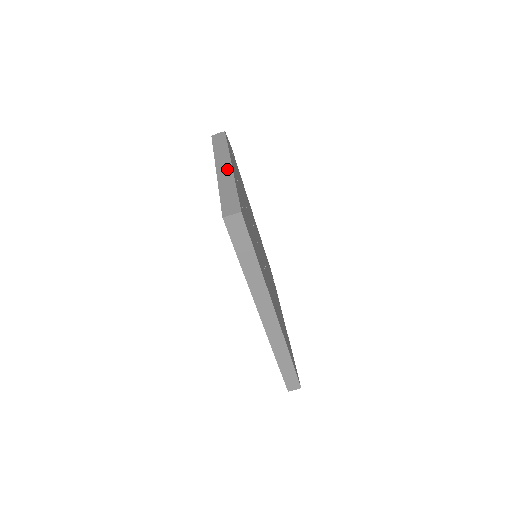
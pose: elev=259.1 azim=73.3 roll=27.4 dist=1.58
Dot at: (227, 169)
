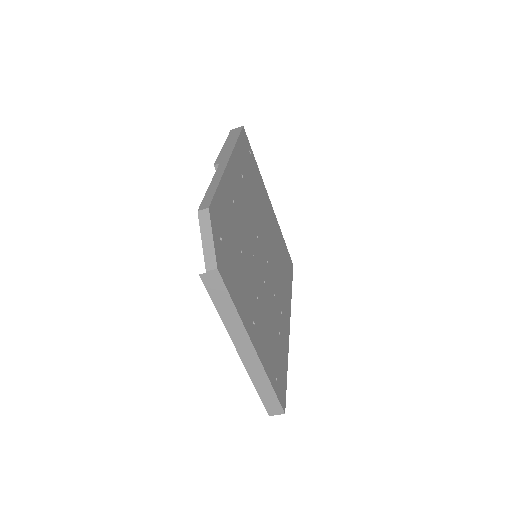
Dot at: (252, 356)
